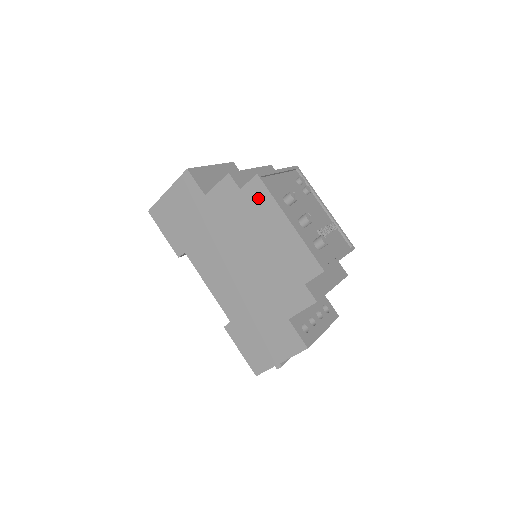
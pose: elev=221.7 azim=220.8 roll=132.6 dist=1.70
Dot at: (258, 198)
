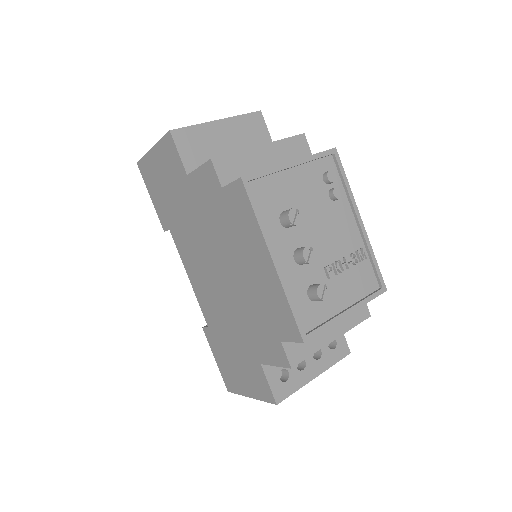
Dot at: (240, 210)
